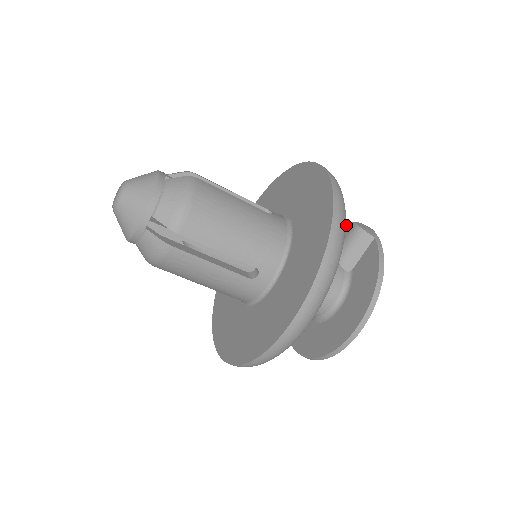
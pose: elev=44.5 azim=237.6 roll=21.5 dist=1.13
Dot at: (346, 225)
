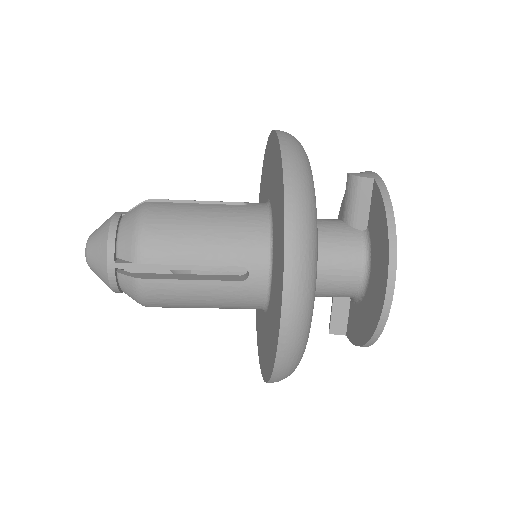
Dot at: occluded
